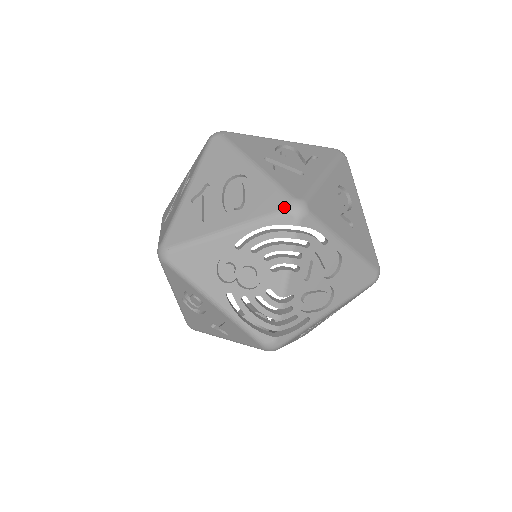
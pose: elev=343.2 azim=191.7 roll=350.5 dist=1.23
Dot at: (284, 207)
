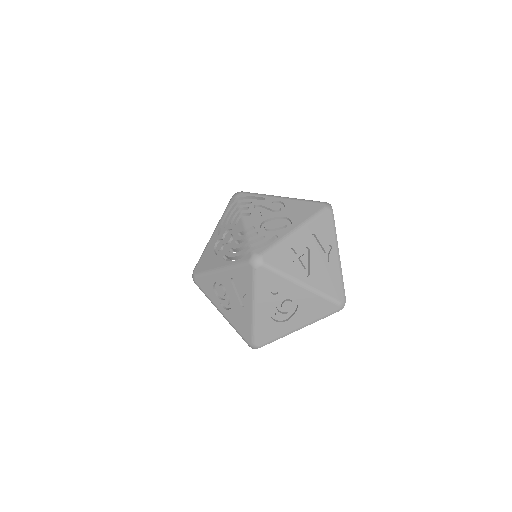
Dot at: (230, 200)
